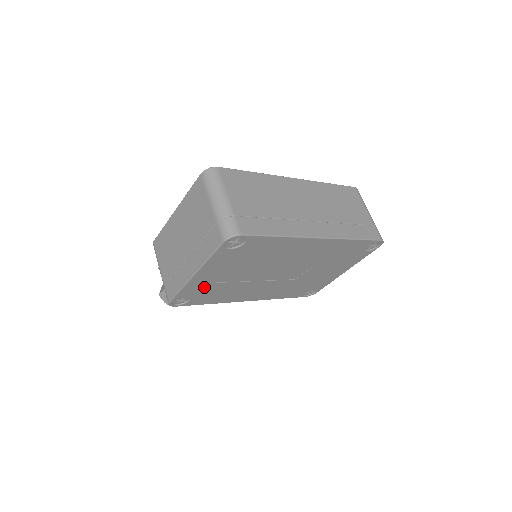
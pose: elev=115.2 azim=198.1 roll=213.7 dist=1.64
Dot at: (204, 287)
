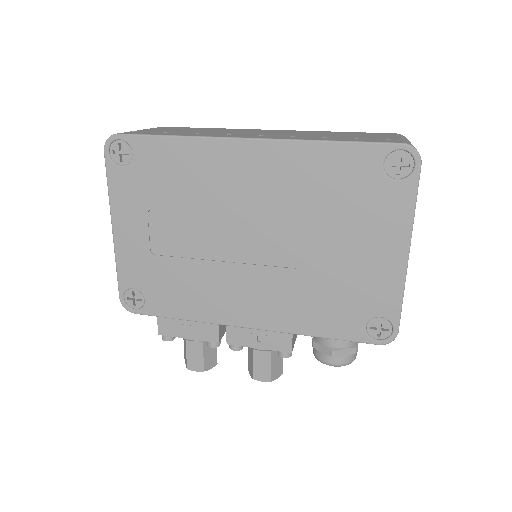
Dot at: (145, 265)
